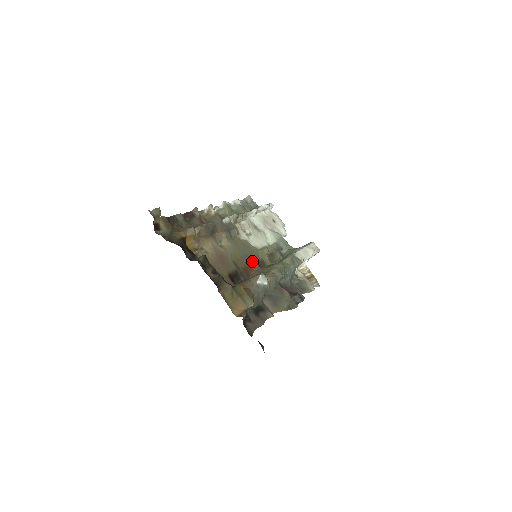
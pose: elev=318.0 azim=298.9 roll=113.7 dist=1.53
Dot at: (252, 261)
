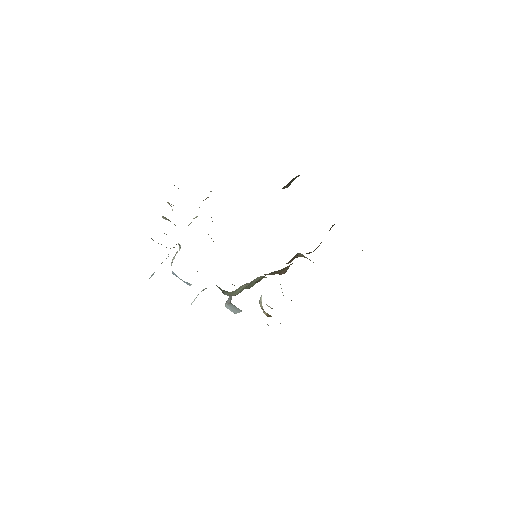
Dot at: occluded
